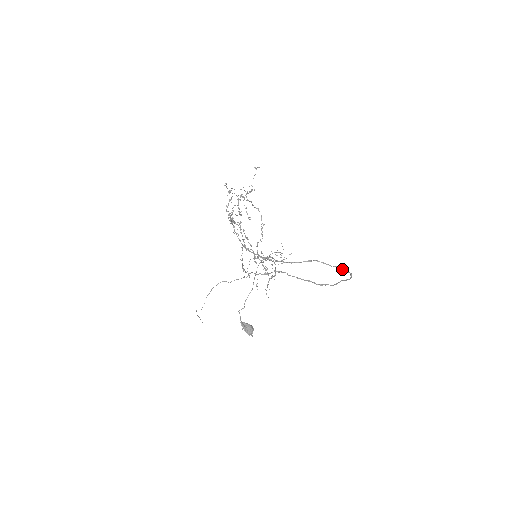
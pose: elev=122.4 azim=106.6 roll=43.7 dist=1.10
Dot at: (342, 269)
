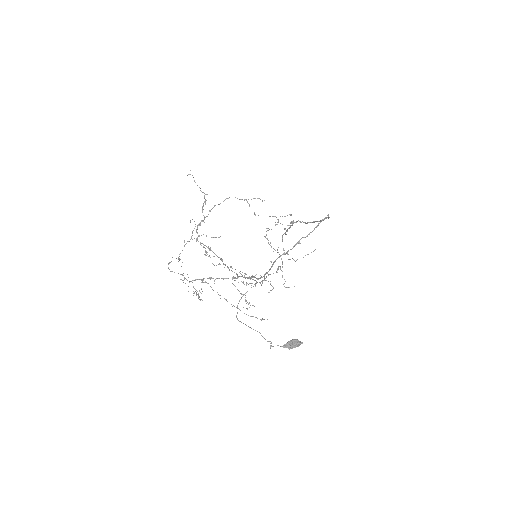
Dot at: occluded
